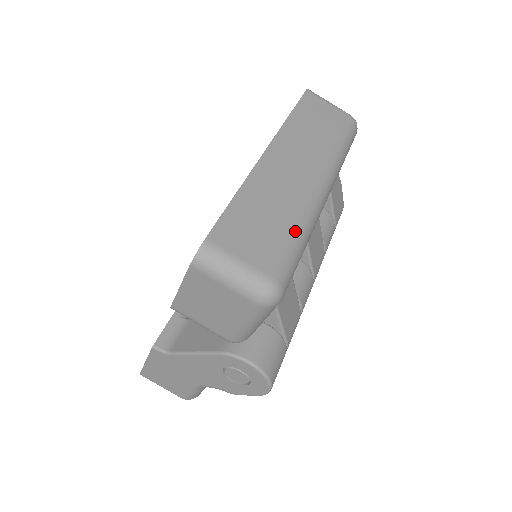
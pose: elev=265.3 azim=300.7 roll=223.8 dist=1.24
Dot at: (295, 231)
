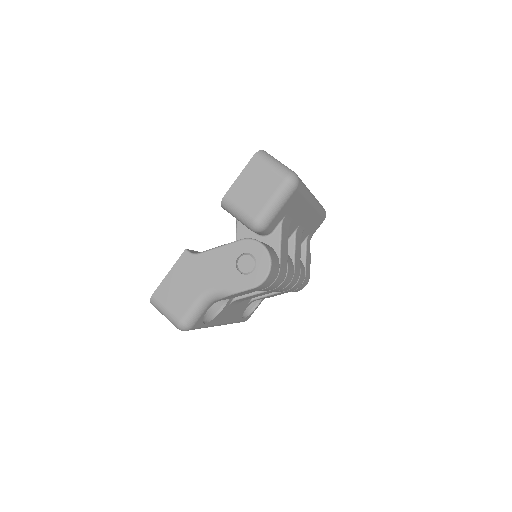
Dot at: occluded
